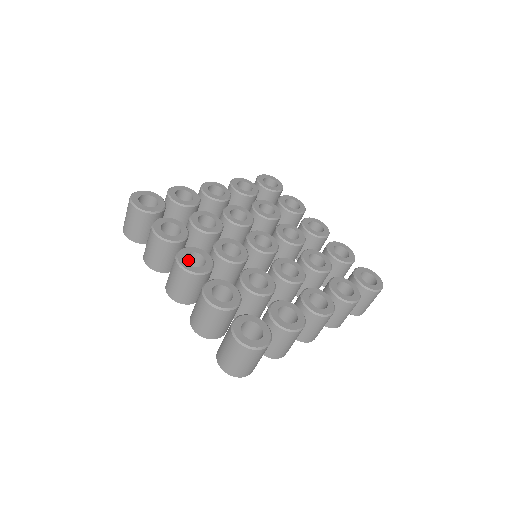
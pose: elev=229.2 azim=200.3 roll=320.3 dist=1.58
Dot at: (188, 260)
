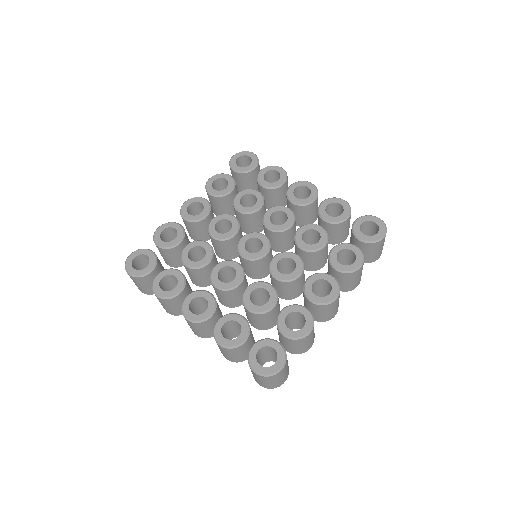
Dot at: (195, 303)
